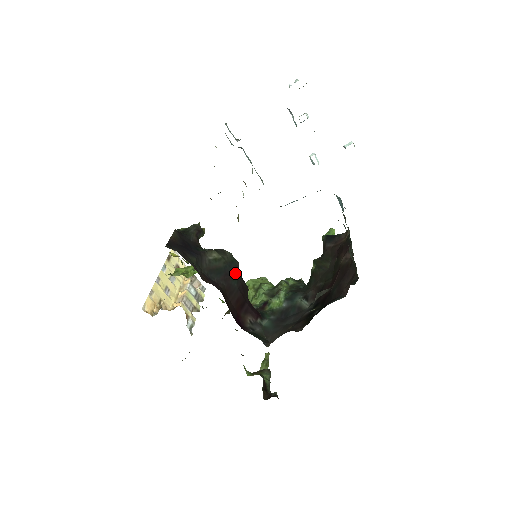
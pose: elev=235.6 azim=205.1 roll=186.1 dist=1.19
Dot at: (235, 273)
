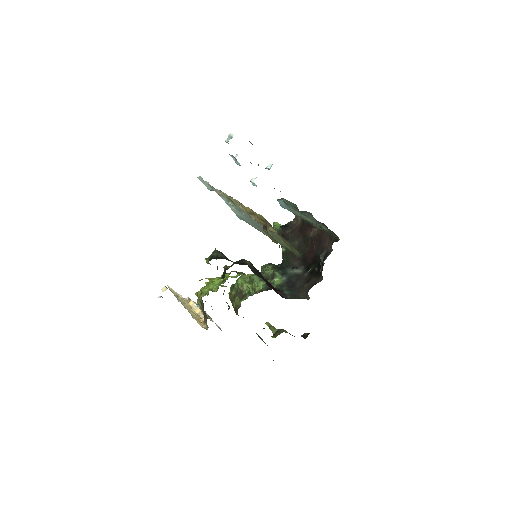
Dot at: (258, 270)
